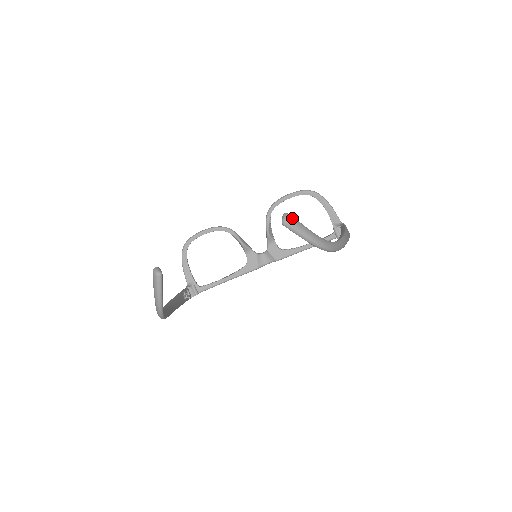
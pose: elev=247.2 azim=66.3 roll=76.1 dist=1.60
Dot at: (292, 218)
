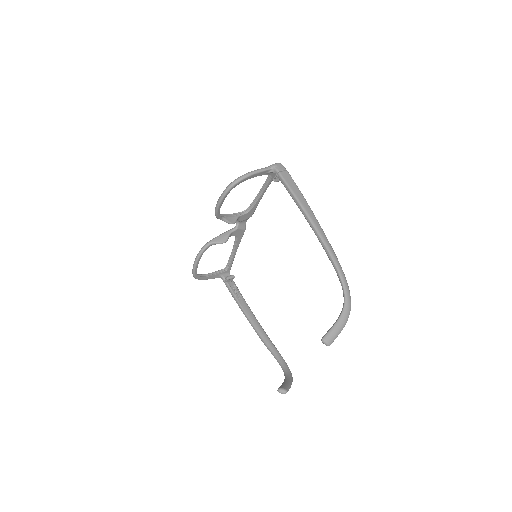
Dot at: (329, 339)
